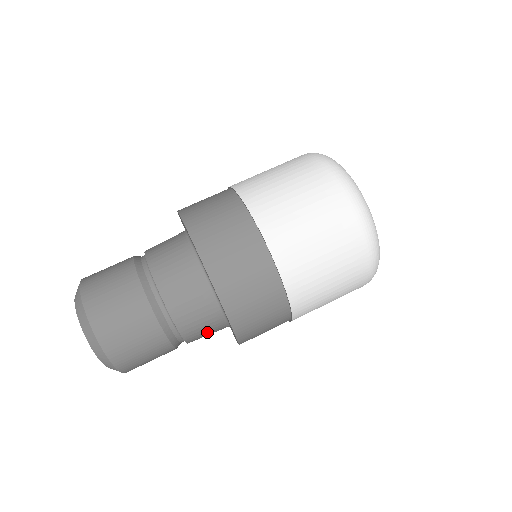
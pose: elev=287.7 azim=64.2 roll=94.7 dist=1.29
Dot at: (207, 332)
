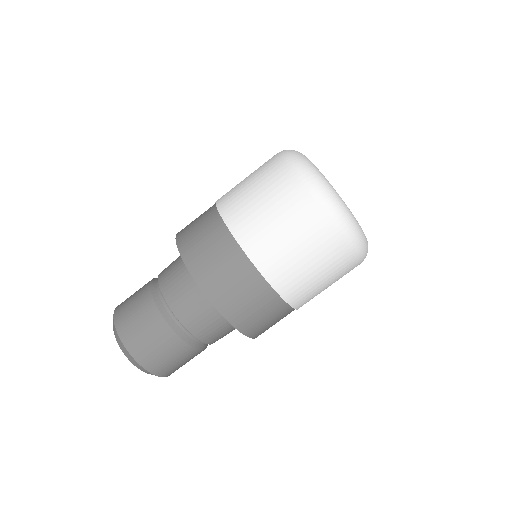
Dot at: (227, 333)
